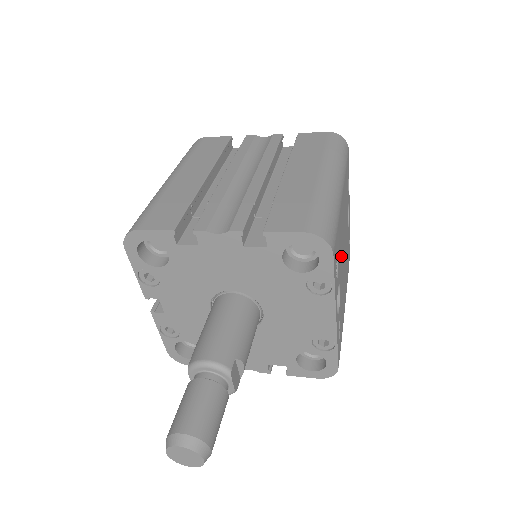
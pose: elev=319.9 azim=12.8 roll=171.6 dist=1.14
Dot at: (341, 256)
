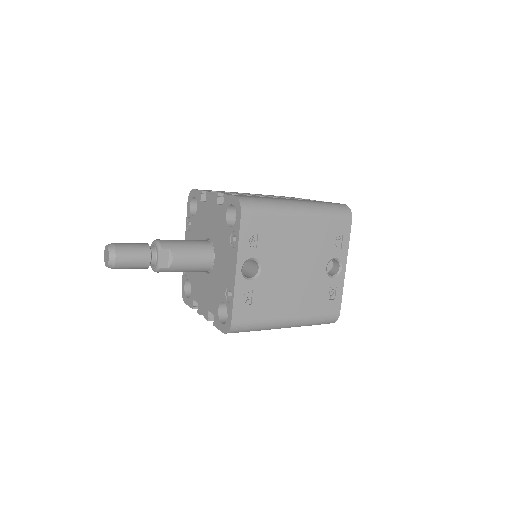
Dot at: (278, 254)
